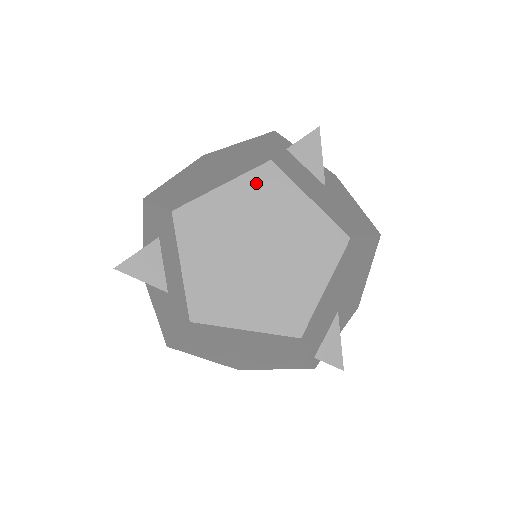
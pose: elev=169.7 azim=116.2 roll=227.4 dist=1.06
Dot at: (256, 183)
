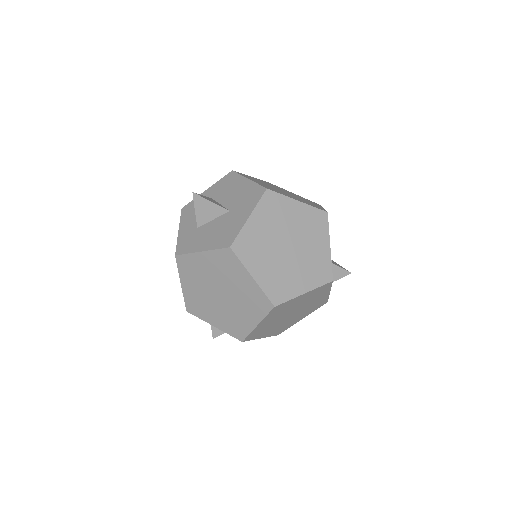
Dot at: (266, 182)
